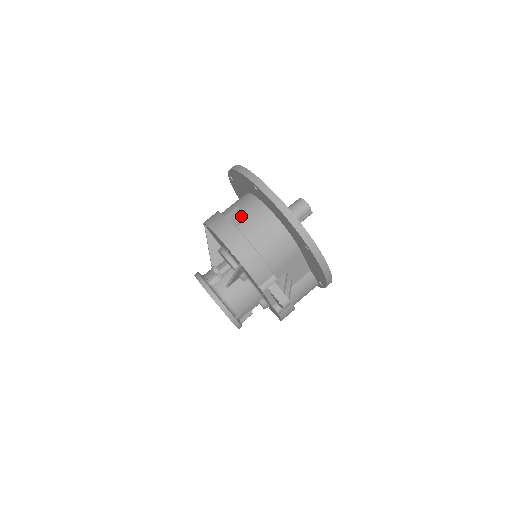
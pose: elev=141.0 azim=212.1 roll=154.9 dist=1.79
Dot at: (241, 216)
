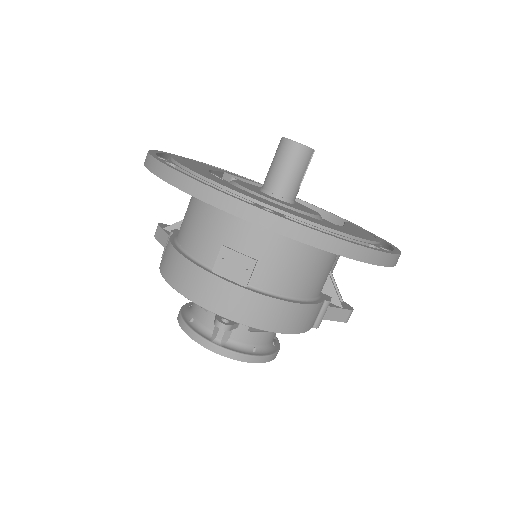
Dot at: (244, 264)
